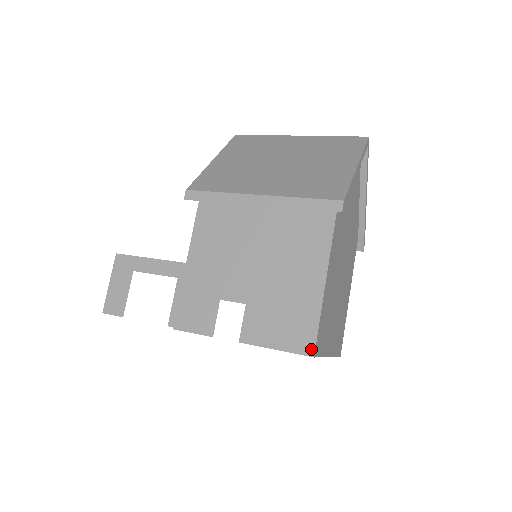
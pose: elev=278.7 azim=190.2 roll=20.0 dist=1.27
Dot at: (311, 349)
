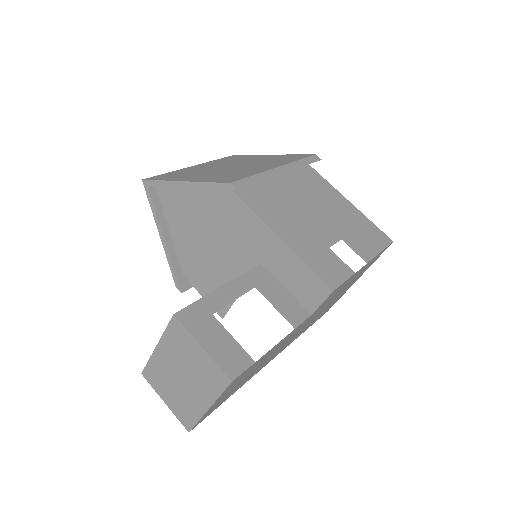
Dot at: (388, 238)
